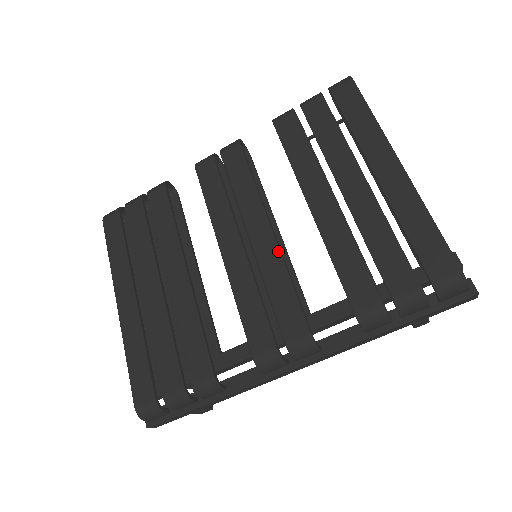
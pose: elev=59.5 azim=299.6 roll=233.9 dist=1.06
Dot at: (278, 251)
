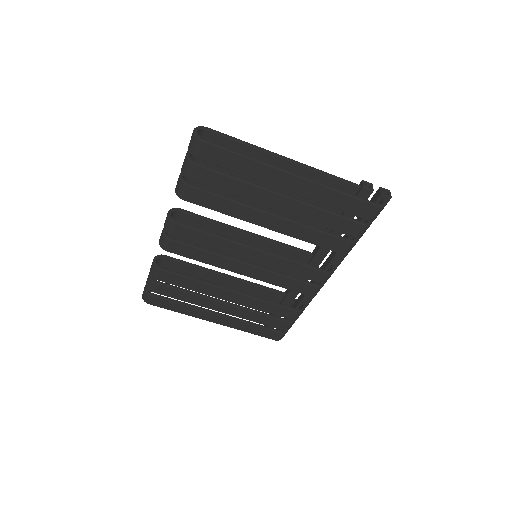
Dot at: (272, 256)
